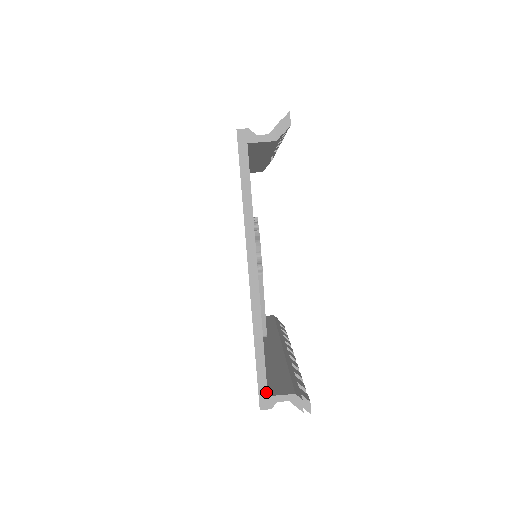
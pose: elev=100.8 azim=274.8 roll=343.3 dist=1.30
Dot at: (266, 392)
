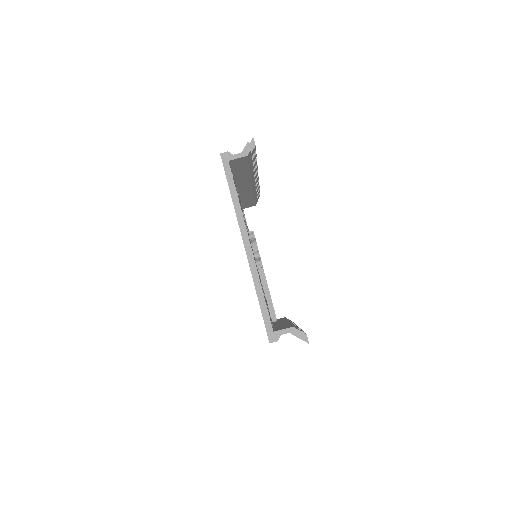
Dot at: (272, 329)
